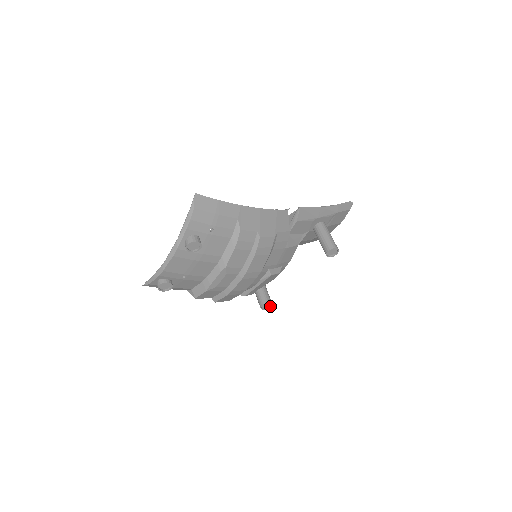
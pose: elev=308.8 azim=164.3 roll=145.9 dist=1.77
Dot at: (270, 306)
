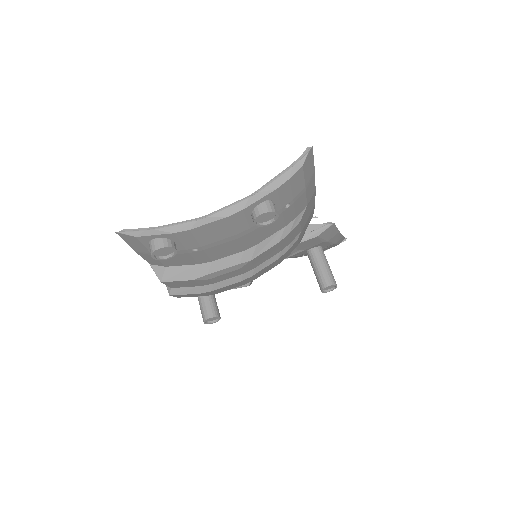
Dot at: (214, 321)
